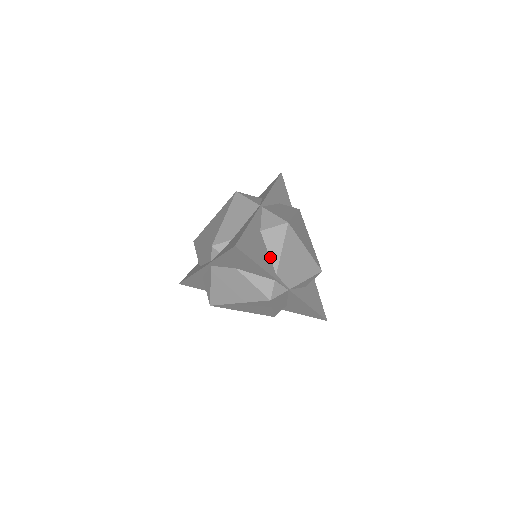
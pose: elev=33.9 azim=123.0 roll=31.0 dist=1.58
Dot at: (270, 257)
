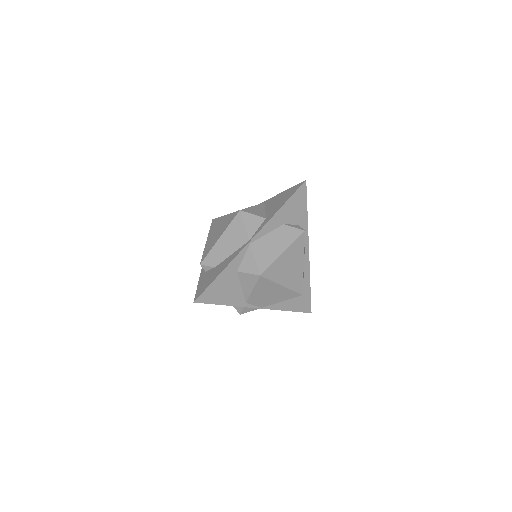
Dot at: (243, 290)
